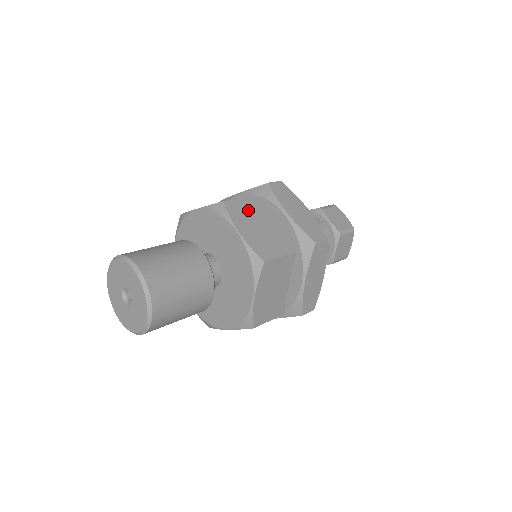
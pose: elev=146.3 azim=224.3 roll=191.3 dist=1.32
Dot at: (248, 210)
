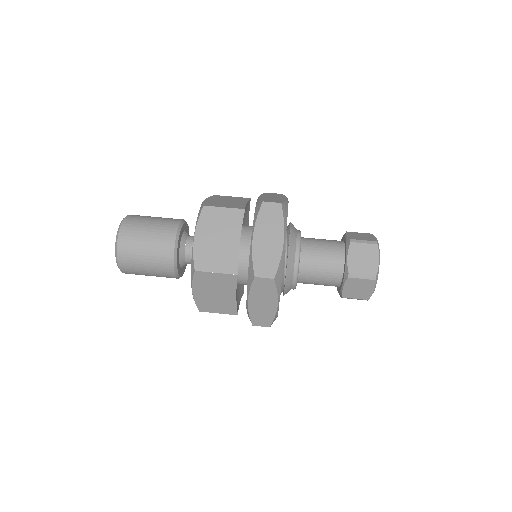
Dot at: (222, 221)
